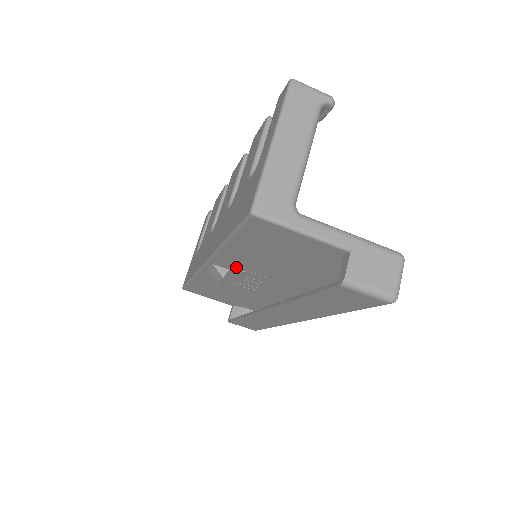
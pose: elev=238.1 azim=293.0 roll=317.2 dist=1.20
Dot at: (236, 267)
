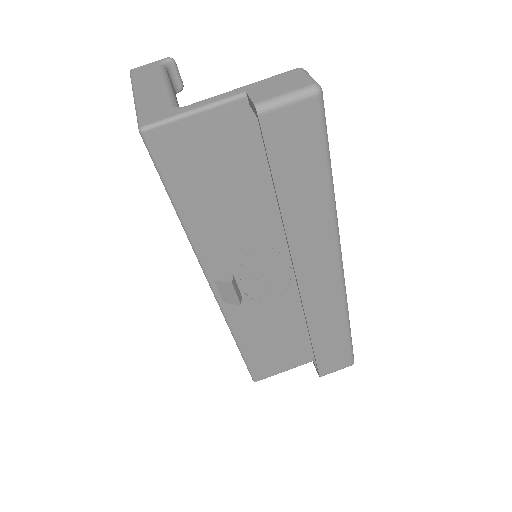
Dot at: (231, 260)
